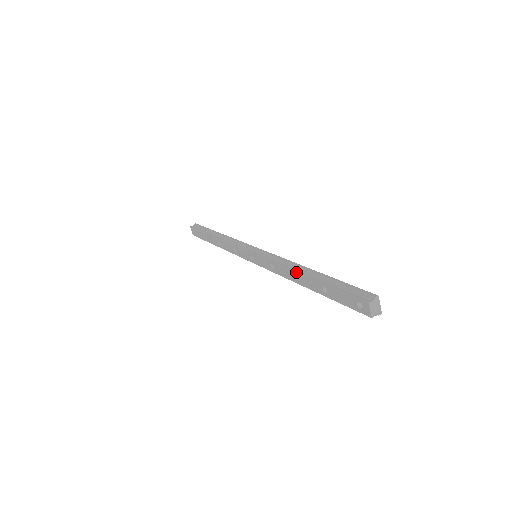
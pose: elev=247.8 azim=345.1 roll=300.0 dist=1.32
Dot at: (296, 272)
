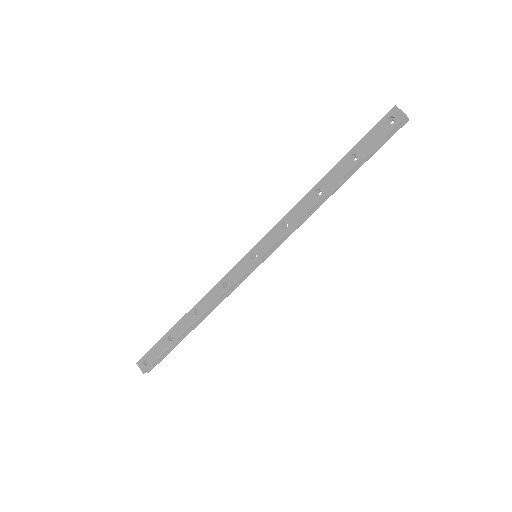
Dot at: (315, 185)
